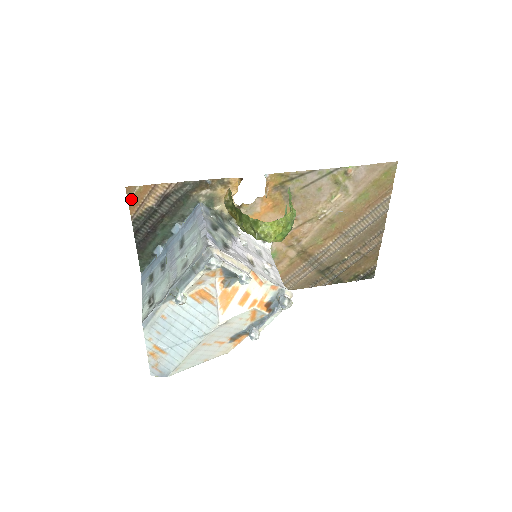
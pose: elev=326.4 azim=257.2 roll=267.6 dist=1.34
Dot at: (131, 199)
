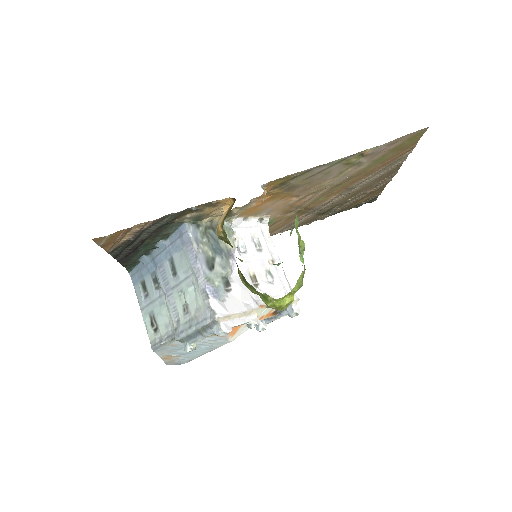
Dot at: (102, 244)
